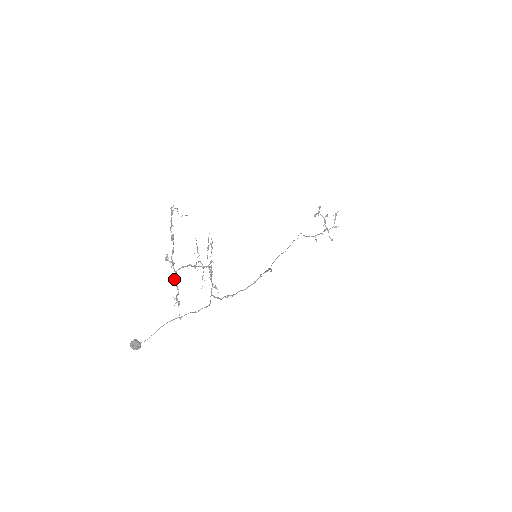
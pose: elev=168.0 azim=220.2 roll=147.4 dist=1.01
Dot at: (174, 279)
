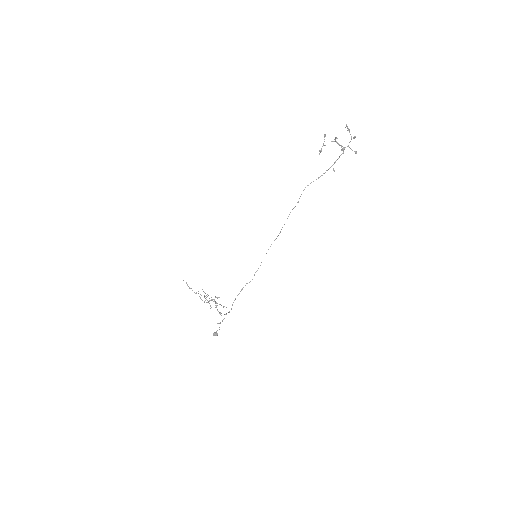
Dot at: (210, 306)
